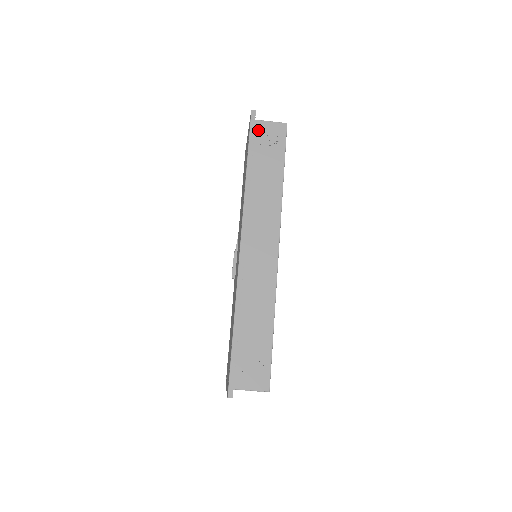
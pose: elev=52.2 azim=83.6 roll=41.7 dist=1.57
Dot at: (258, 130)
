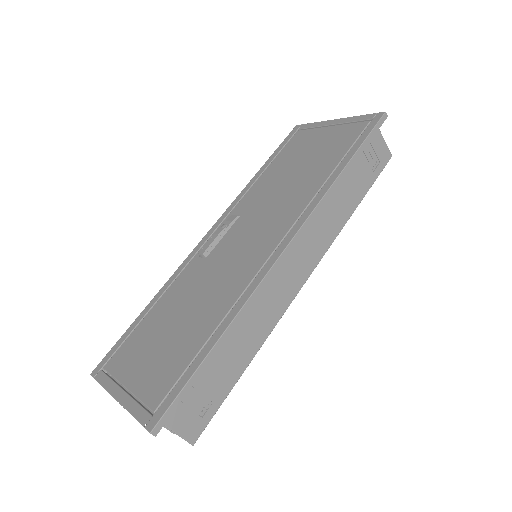
Dot at: occluded
